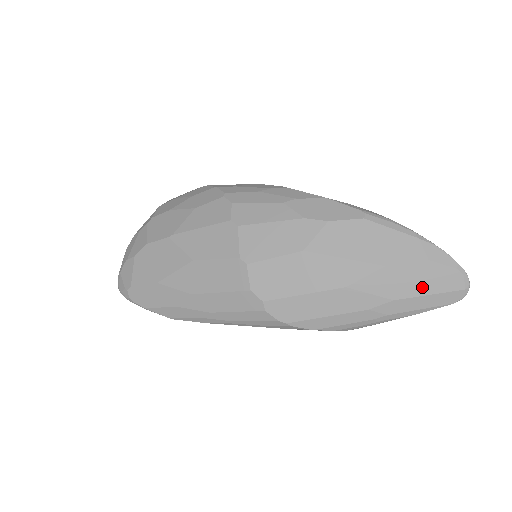
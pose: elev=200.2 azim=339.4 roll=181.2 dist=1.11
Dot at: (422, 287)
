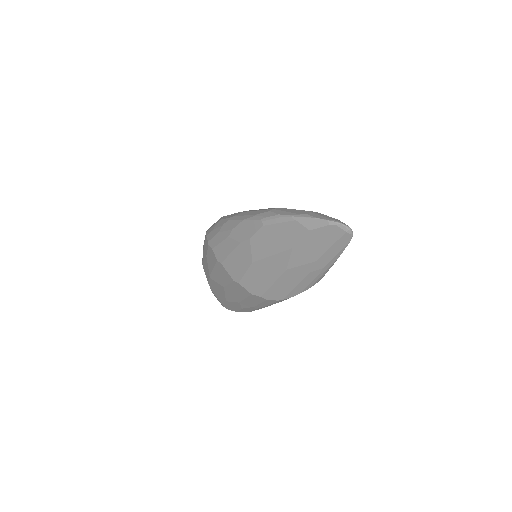
Dot at: (322, 246)
